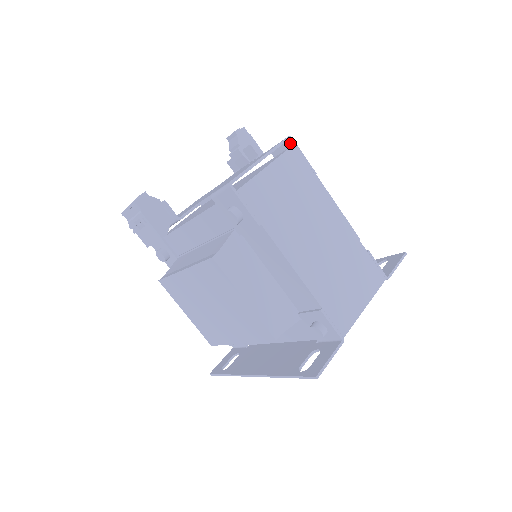
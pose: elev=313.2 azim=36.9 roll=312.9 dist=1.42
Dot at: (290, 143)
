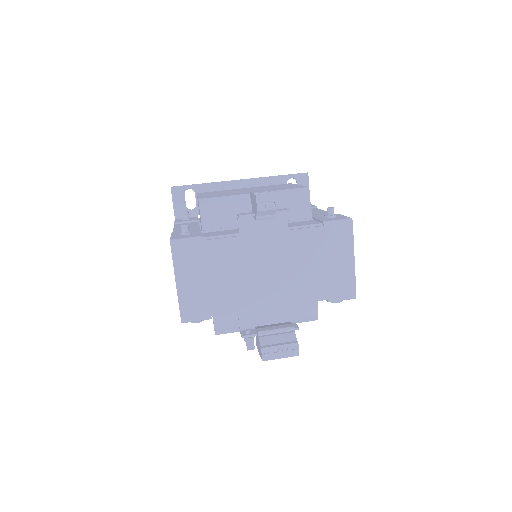
Dot at: (348, 220)
